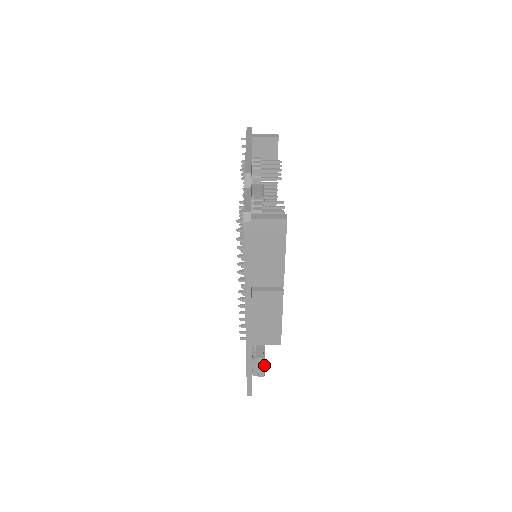
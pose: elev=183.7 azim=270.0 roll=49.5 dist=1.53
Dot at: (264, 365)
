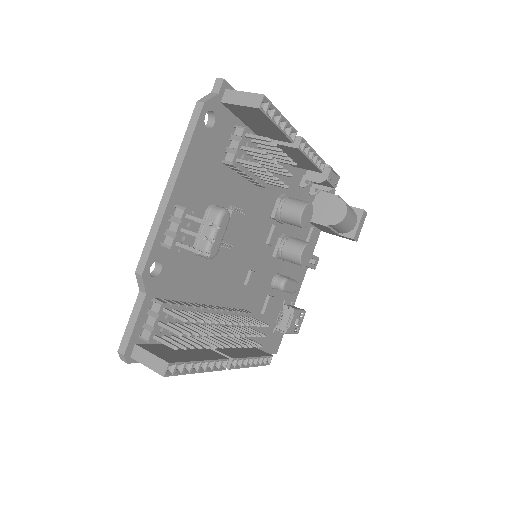
Dot at: (290, 333)
